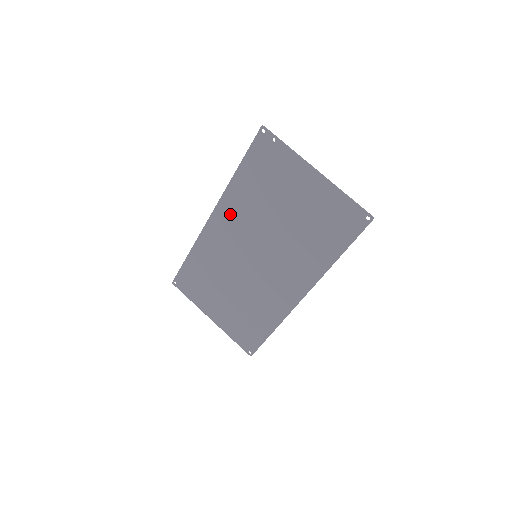
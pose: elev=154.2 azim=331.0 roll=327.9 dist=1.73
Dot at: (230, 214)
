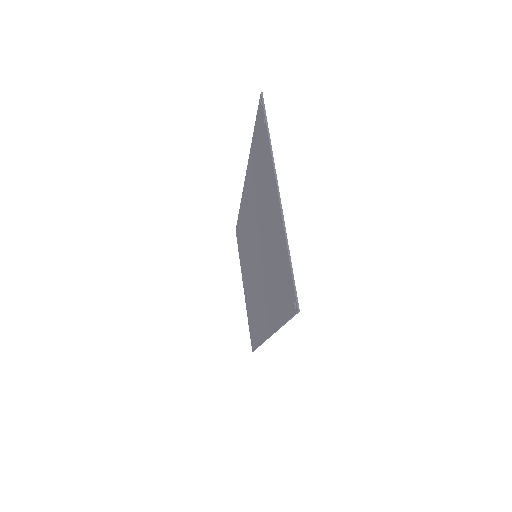
Dot at: (249, 191)
